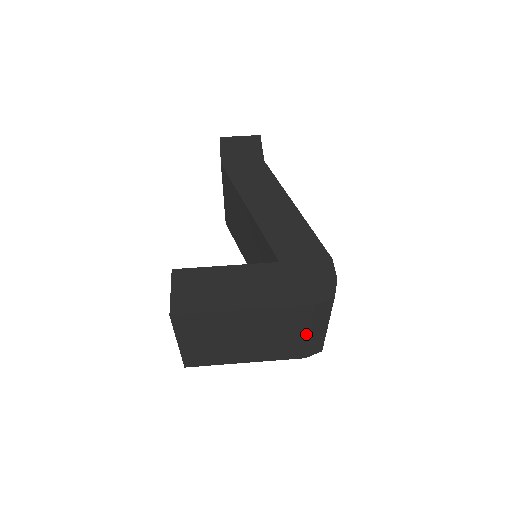
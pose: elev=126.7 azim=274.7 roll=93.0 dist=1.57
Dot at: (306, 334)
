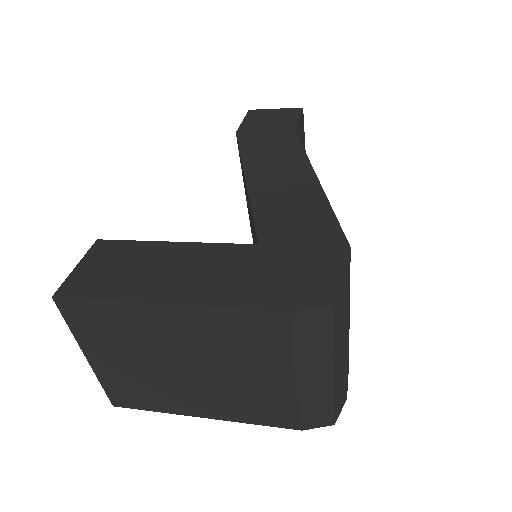
Dot at: (290, 379)
